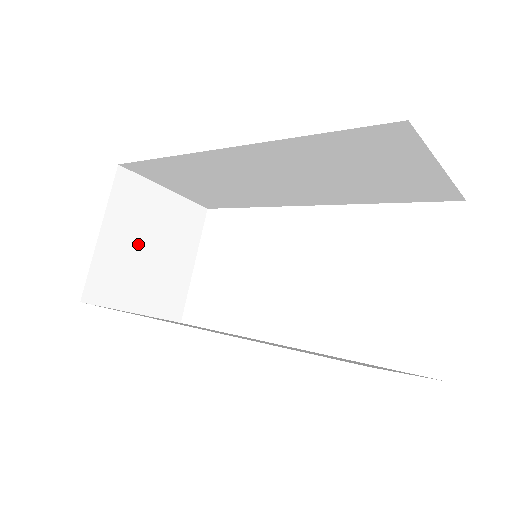
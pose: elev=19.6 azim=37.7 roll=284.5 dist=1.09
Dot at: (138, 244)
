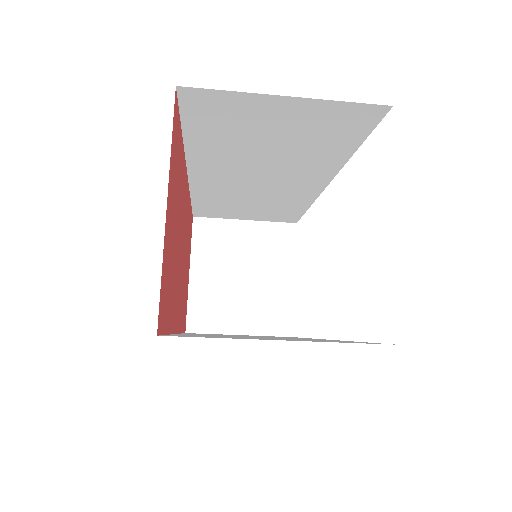
Dot at: (228, 275)
